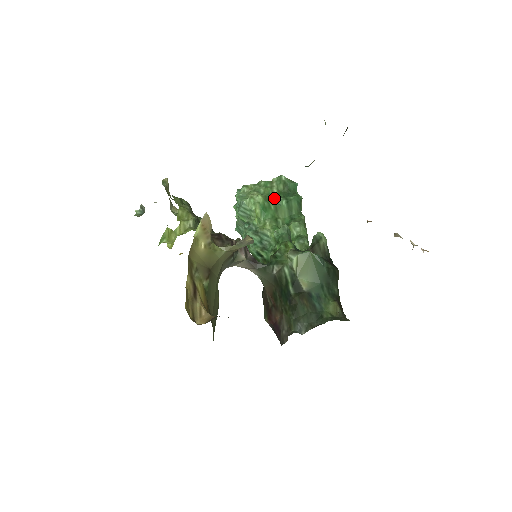
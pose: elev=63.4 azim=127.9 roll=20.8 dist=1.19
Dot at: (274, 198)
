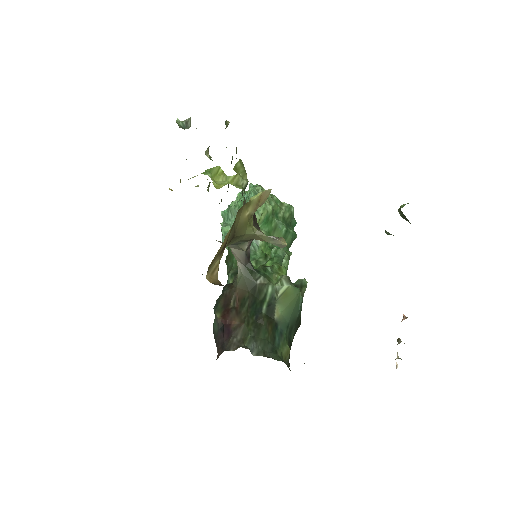
Dot at: (279, 218)
